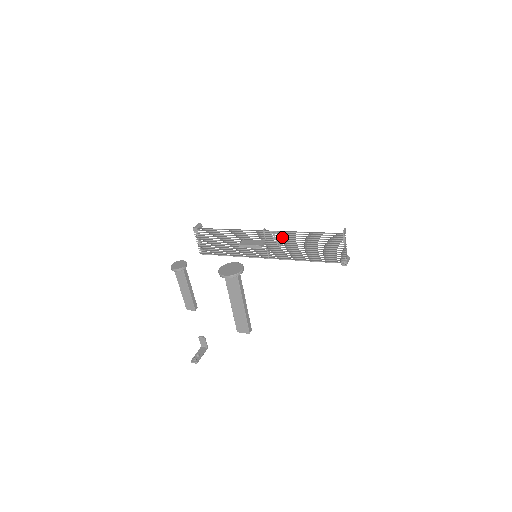
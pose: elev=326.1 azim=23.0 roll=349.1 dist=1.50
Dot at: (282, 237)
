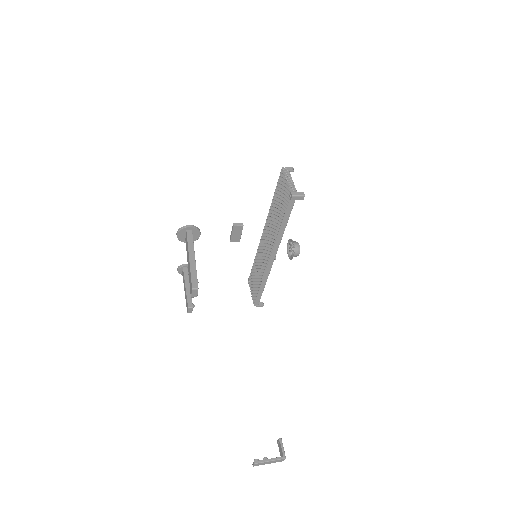
Dot at: (269, 224)
